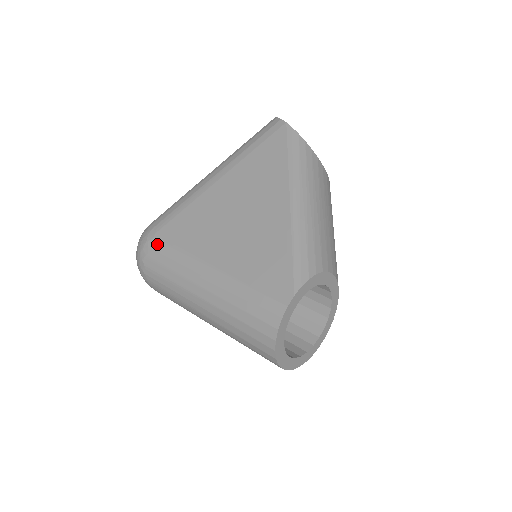
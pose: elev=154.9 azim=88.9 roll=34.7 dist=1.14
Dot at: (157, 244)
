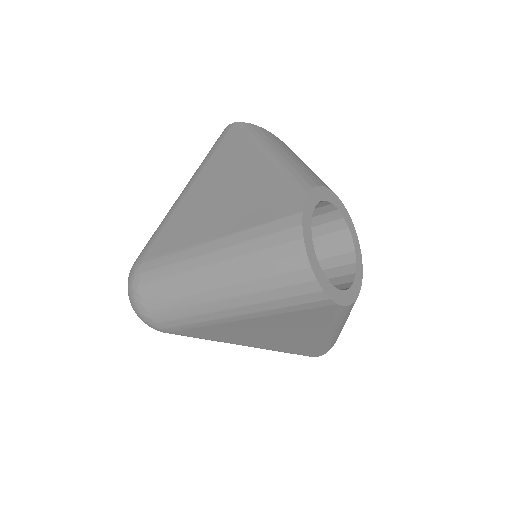
Dot at: occluded
